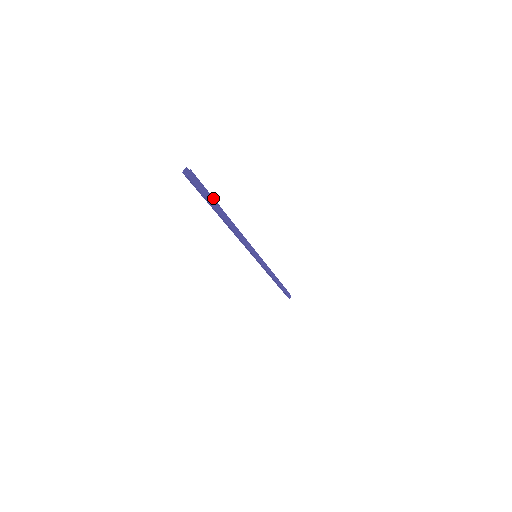
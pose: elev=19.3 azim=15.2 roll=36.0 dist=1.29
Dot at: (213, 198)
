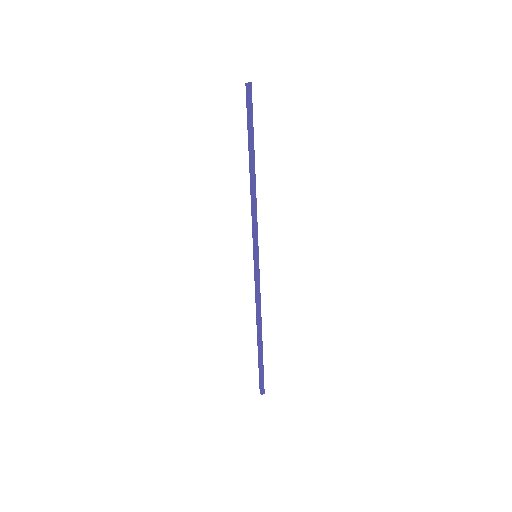
Dot at: (253, 129)
